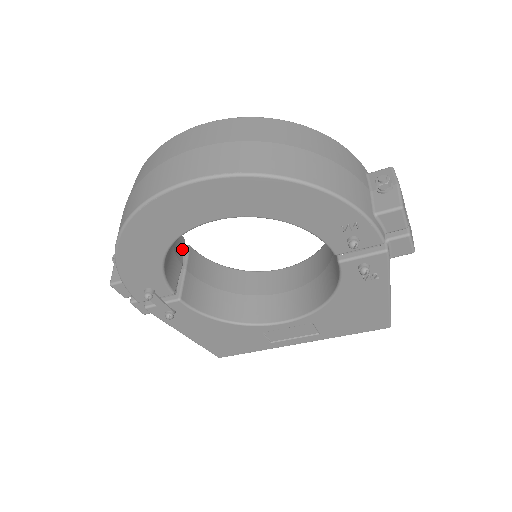
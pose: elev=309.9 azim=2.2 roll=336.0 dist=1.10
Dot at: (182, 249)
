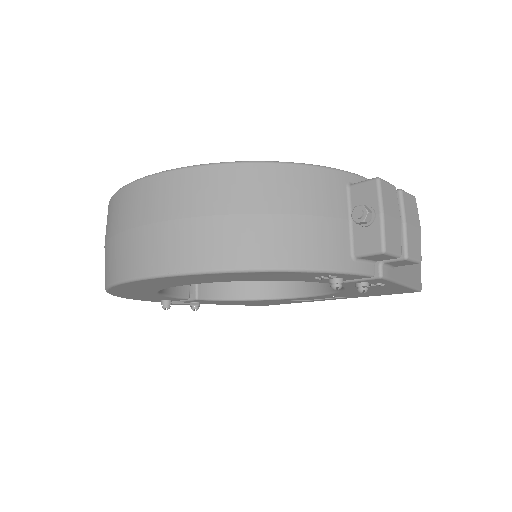
Dot at: occluded
